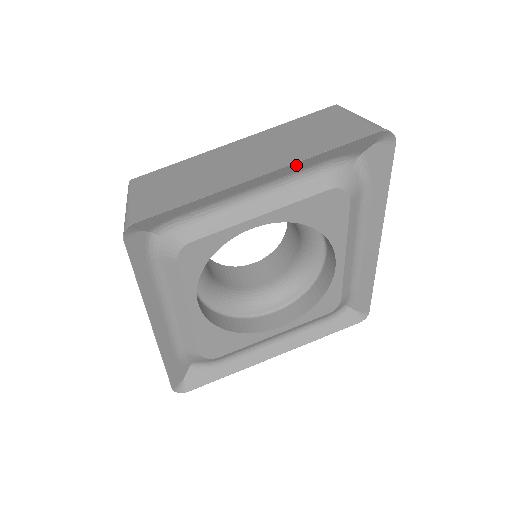
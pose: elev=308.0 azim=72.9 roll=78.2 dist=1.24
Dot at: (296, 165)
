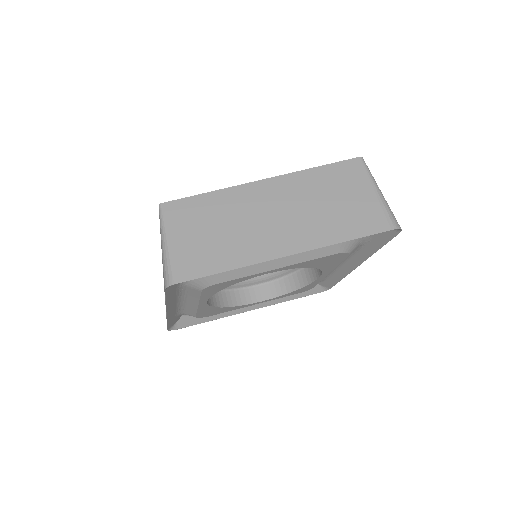
Dot at: (318, 247)
